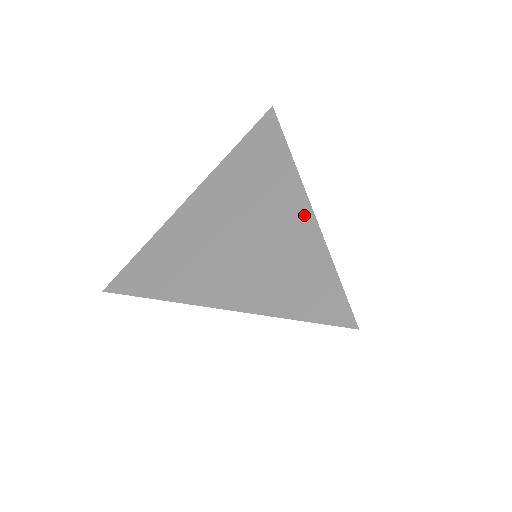
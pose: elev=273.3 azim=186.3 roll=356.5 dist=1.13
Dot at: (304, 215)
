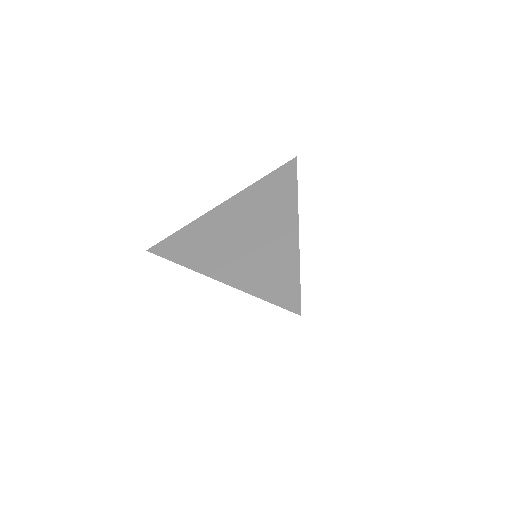
Dot at: (292, 236)
